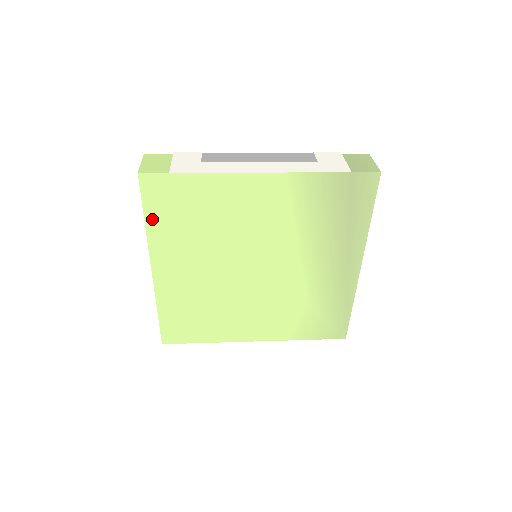
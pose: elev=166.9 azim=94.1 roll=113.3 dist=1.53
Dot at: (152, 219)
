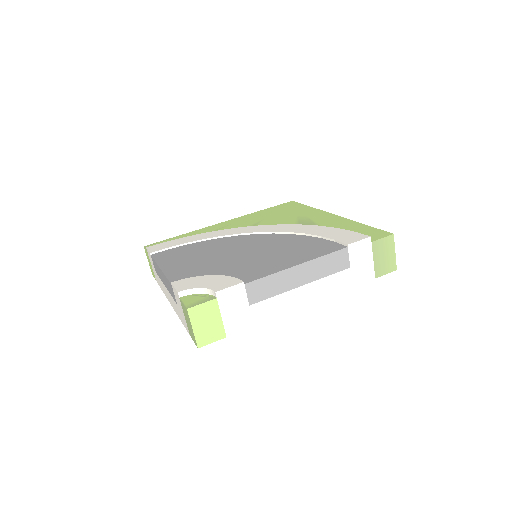
Dot at: occluded
